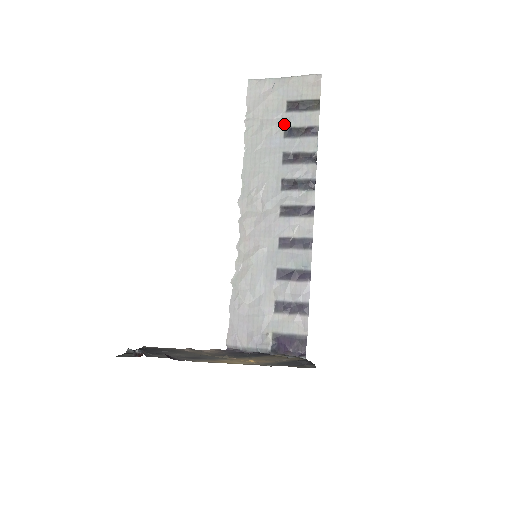
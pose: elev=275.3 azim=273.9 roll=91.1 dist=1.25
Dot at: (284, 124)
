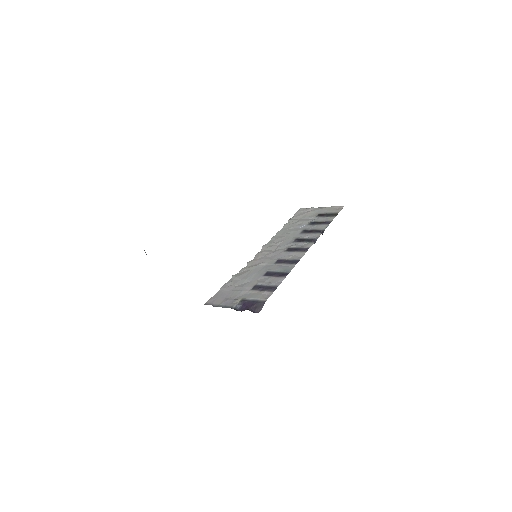
Dot at: (311, 221)
